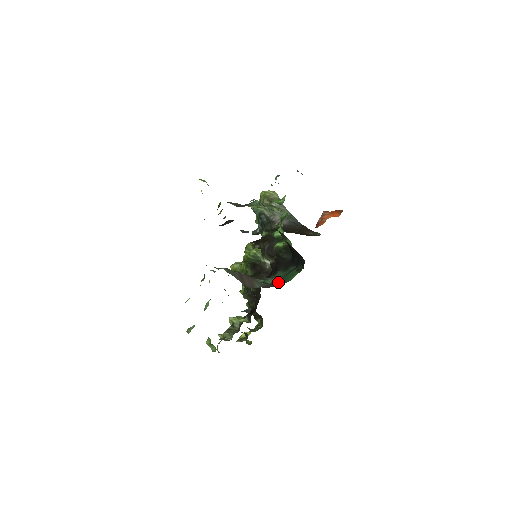
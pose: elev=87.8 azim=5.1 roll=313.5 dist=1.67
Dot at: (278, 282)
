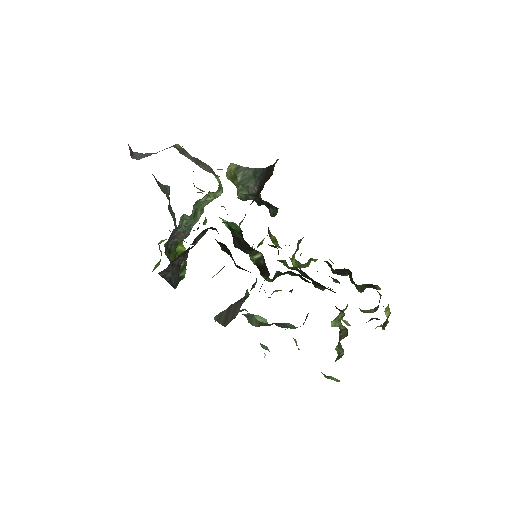
Dot at: occluded
